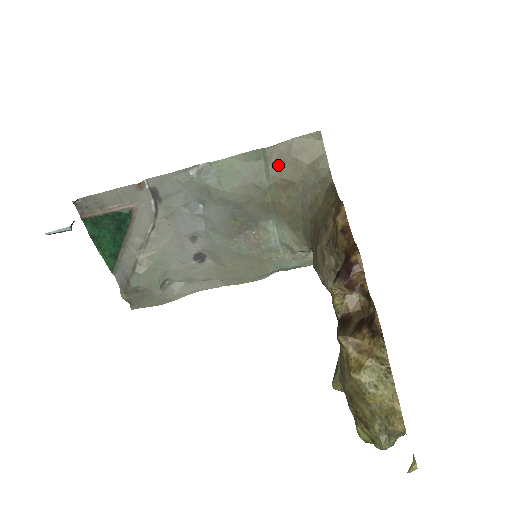
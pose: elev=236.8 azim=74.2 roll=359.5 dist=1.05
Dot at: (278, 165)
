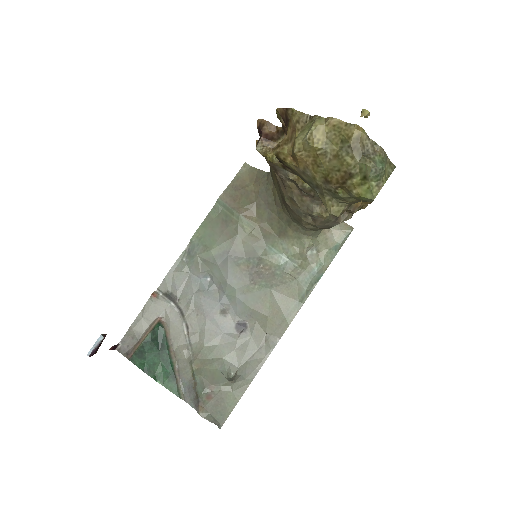
Dot at: (235, 202)
